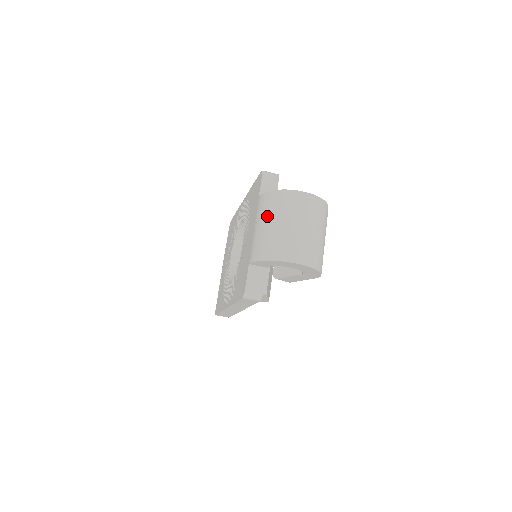
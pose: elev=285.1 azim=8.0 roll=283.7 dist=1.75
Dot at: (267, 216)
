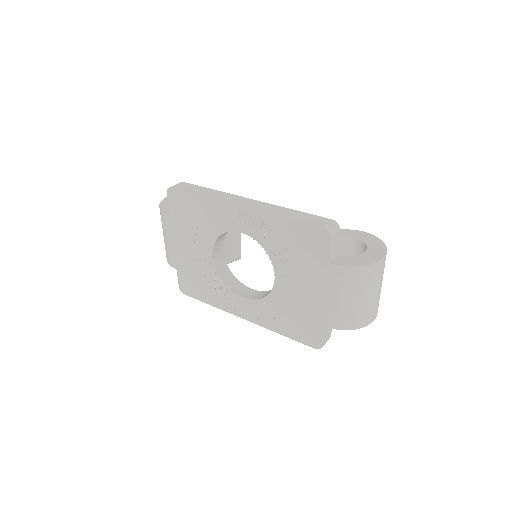
Dot at: (353, 292)
